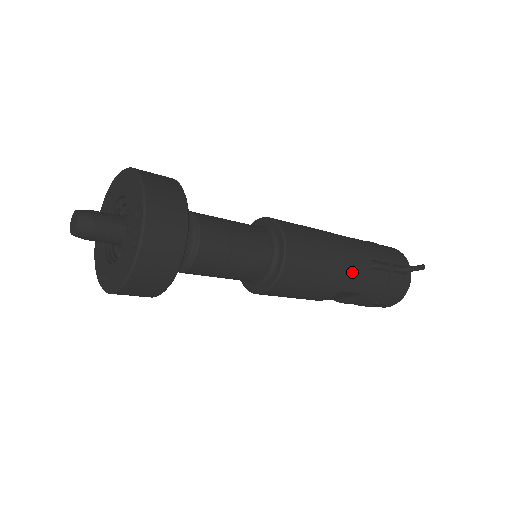
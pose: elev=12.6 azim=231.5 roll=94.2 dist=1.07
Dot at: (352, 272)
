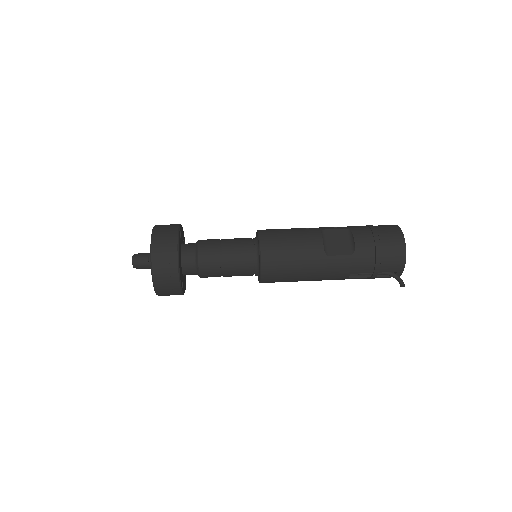
Dot at: occluded
